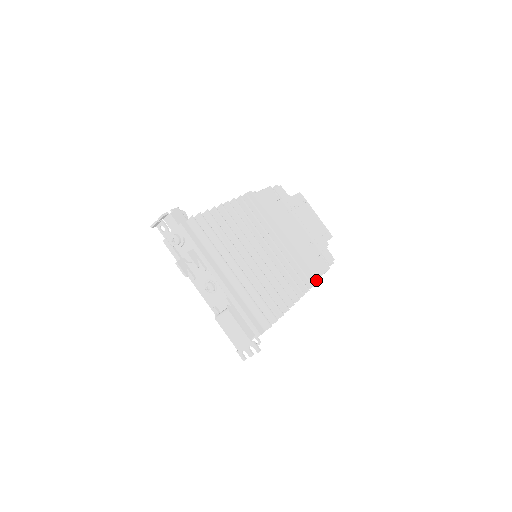
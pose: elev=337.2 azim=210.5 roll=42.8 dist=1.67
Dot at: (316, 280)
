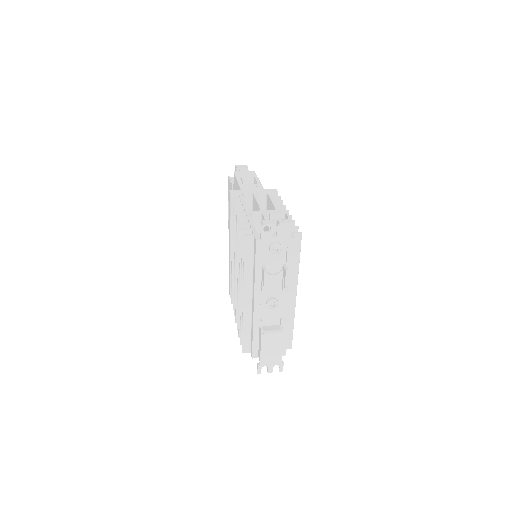
Dot at: occluded
